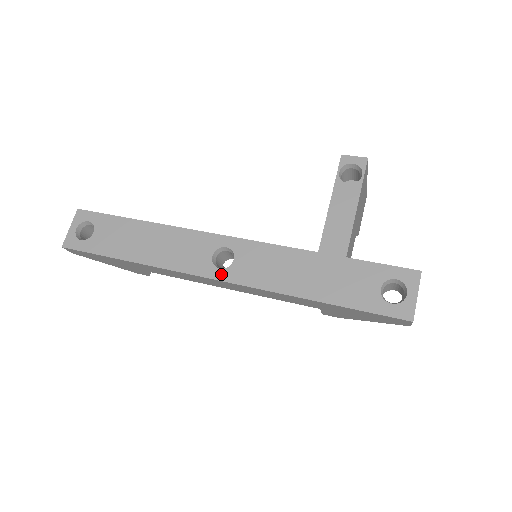
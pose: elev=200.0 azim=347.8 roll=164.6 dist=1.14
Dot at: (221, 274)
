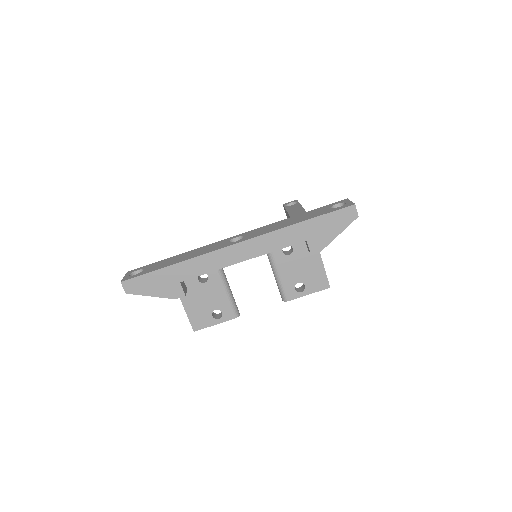
Dot at: (238, 241)
